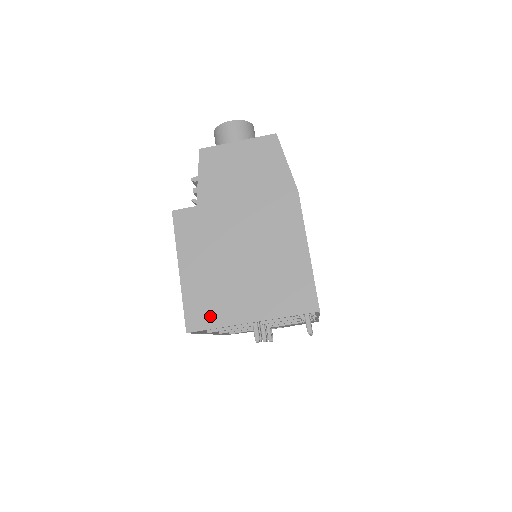
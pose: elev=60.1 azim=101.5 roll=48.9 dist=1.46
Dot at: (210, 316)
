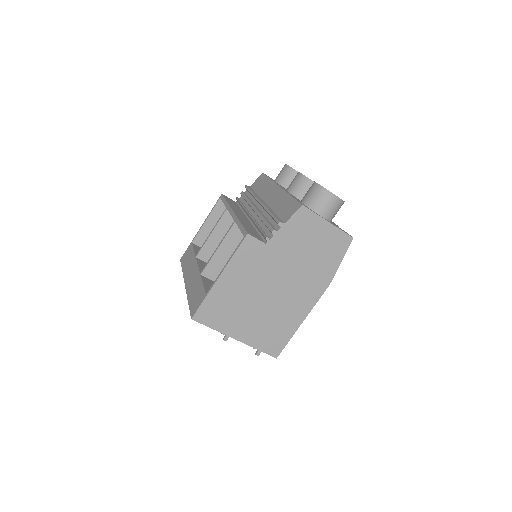
Dot at: (215, 319)
